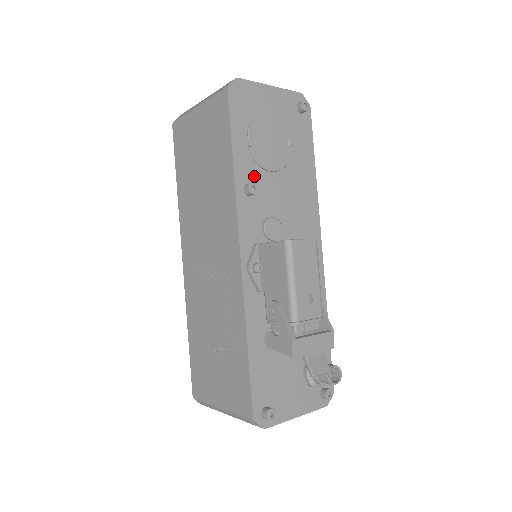
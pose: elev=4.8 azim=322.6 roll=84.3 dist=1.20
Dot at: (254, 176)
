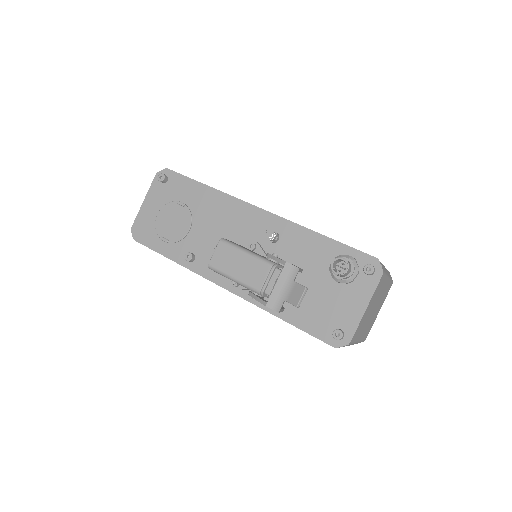
Dot at: (186, 248)
